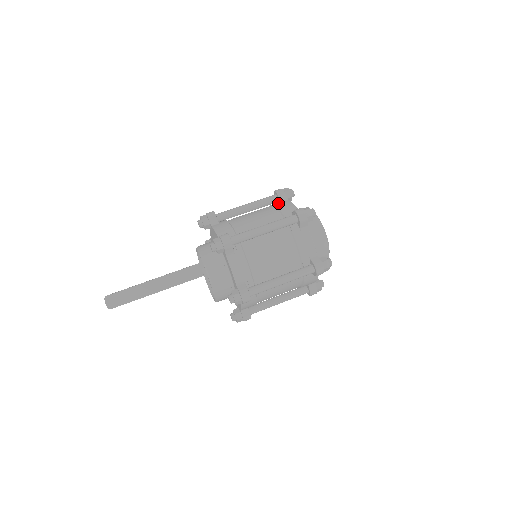
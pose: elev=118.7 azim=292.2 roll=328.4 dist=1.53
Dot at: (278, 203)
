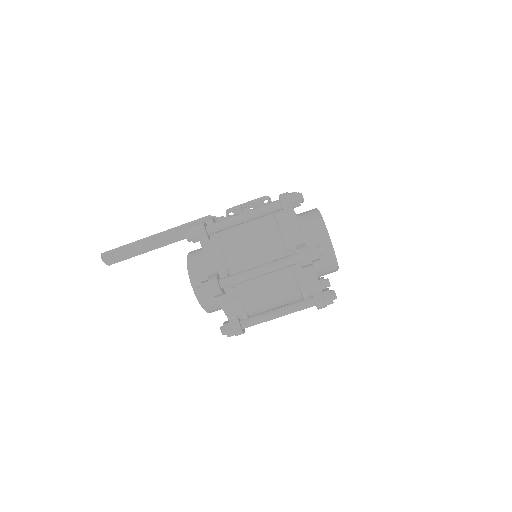
Dot at: (282, 218)
